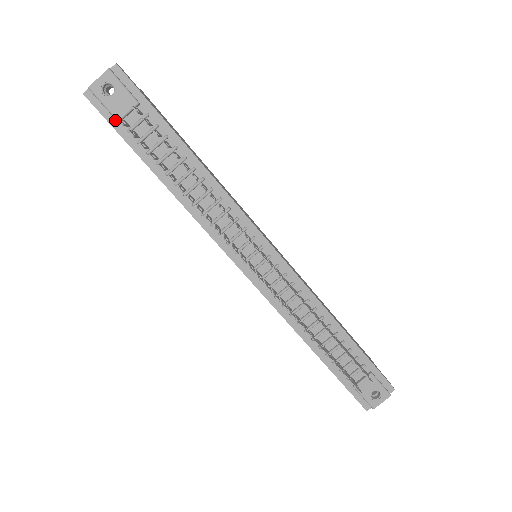
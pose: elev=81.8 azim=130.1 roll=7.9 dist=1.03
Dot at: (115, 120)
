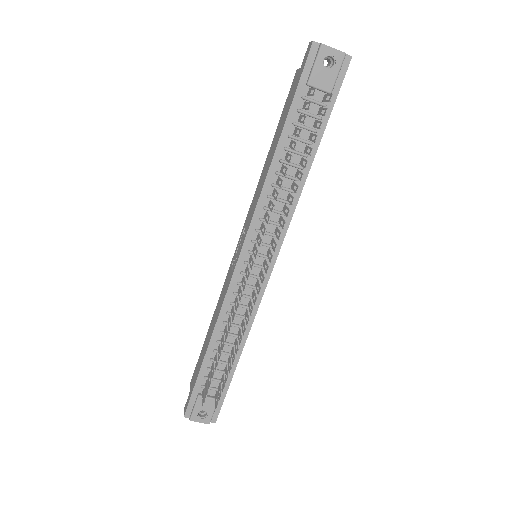
Dot at: (306, 80)
